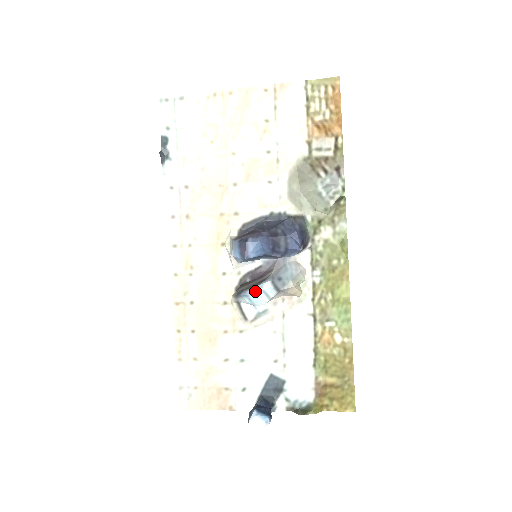
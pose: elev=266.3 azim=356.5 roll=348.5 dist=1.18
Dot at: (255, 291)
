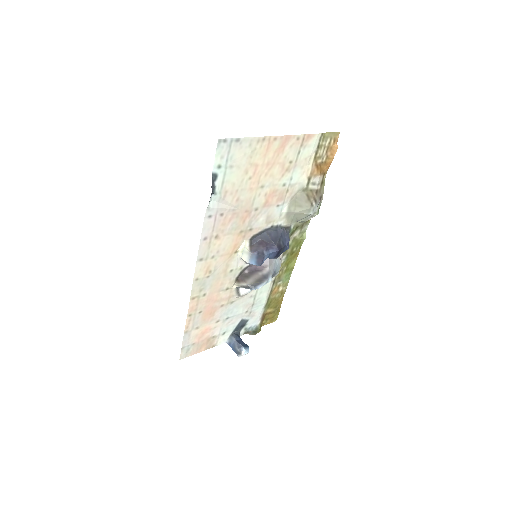
Dot at: (263, 285)
